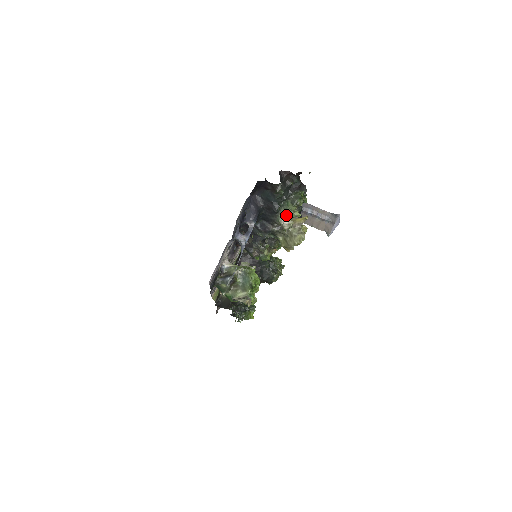
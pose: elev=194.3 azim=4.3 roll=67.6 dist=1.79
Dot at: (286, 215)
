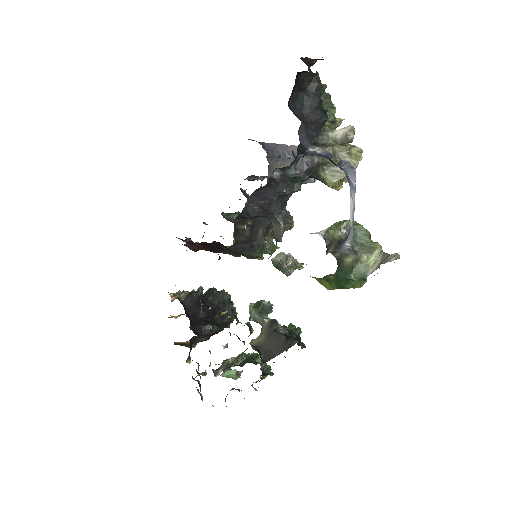
Dot at: (328, 127)
